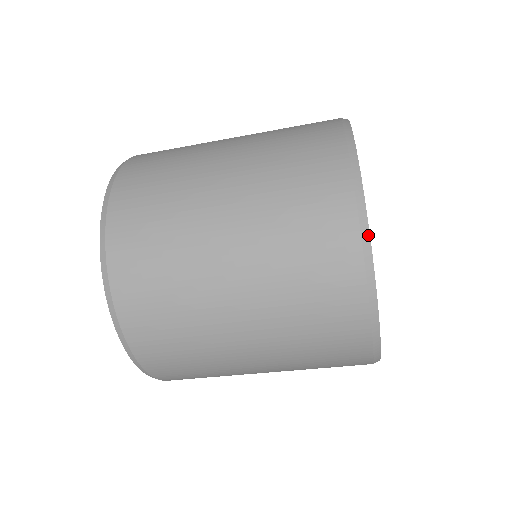
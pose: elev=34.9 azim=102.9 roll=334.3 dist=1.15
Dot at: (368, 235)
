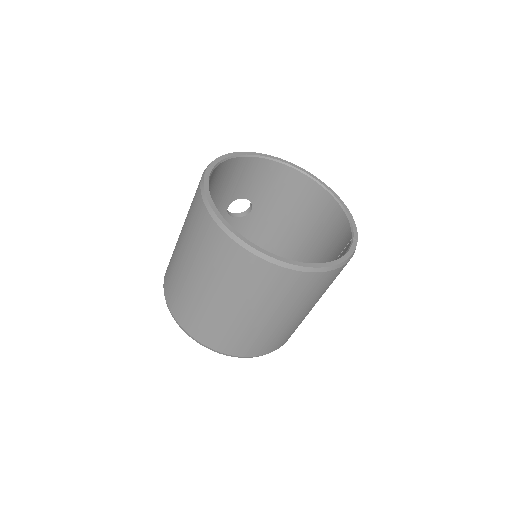
Dot at: (224, 226)
